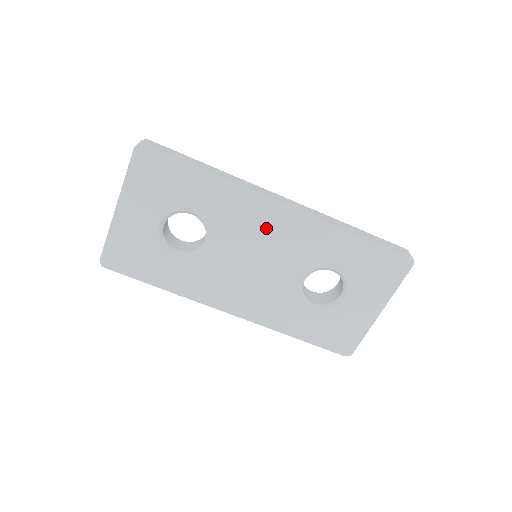
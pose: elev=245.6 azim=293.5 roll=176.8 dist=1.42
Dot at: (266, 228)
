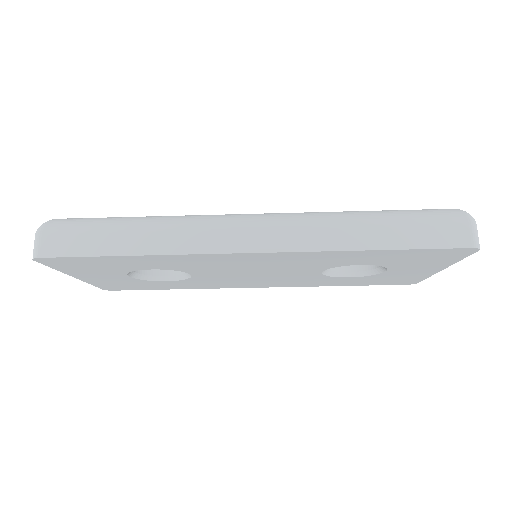
Dot at: (246, 263)
